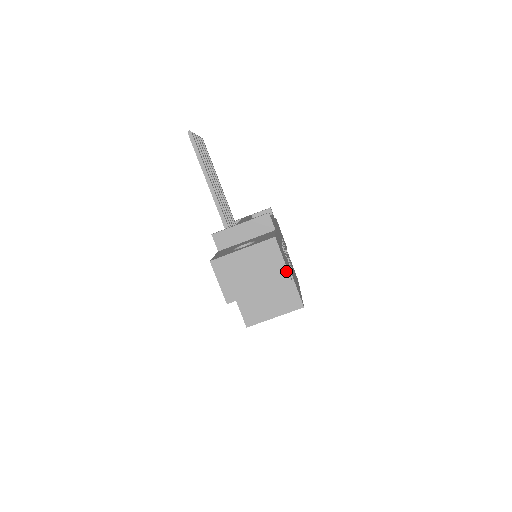
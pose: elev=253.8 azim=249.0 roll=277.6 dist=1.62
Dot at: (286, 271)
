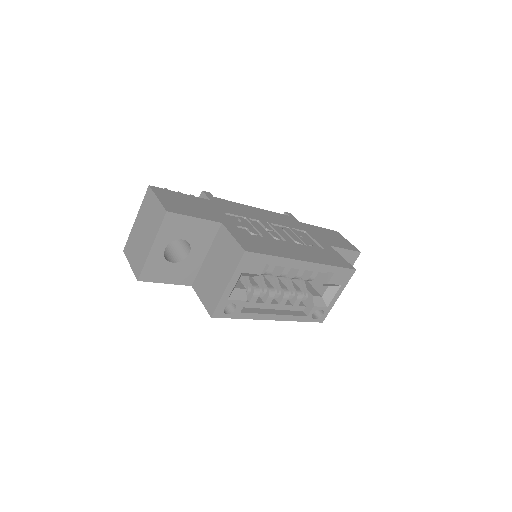
Dot at: (161, 207)
